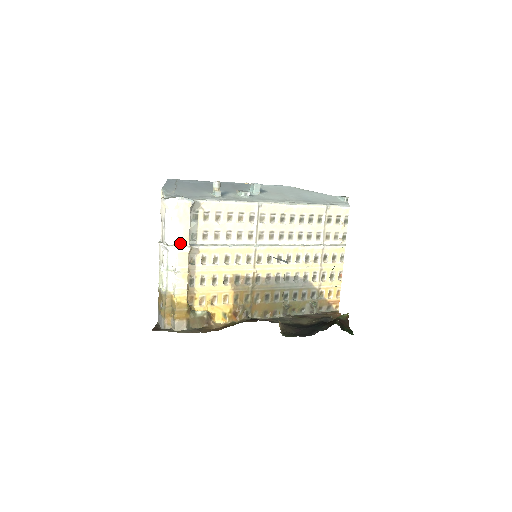
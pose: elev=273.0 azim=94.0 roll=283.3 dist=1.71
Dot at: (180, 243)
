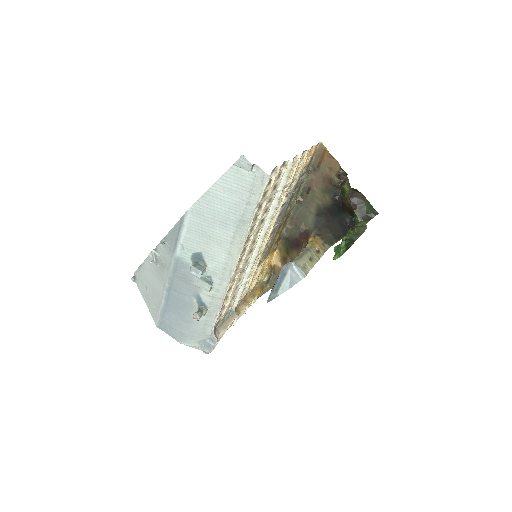
Dot at: occluded
